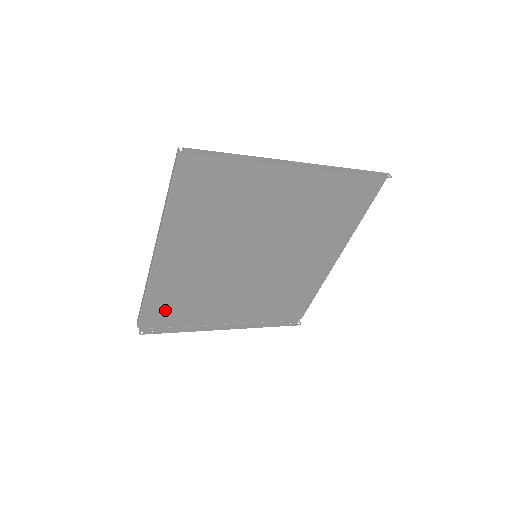
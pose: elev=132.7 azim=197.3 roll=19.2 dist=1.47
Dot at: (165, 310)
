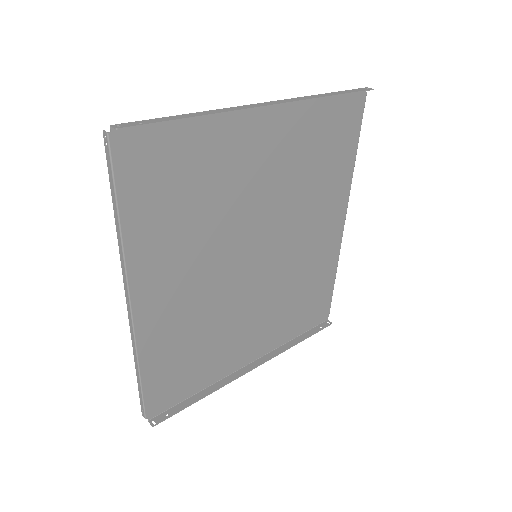
Dot at: (172, 379)
